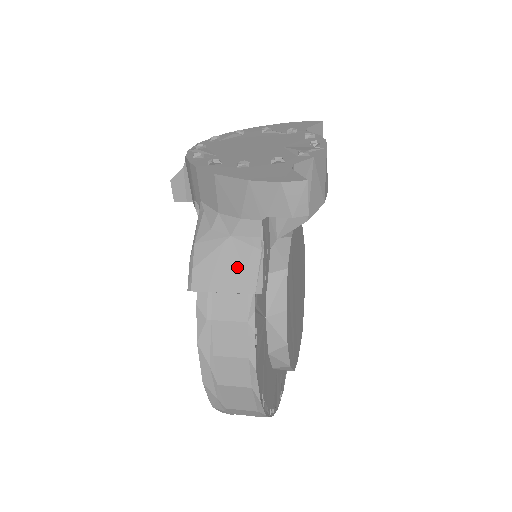
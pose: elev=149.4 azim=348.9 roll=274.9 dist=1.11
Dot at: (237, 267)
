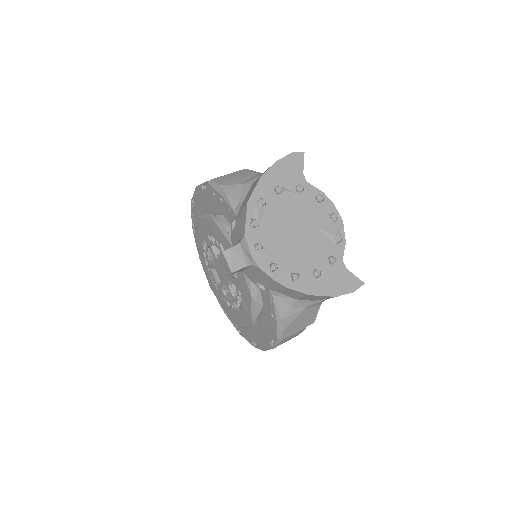
Dot at: (307, 318)
